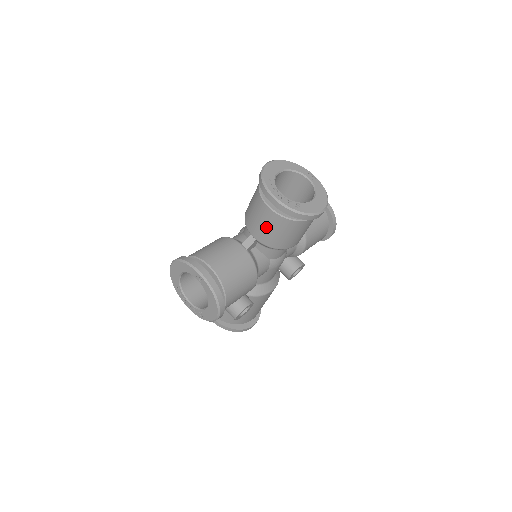
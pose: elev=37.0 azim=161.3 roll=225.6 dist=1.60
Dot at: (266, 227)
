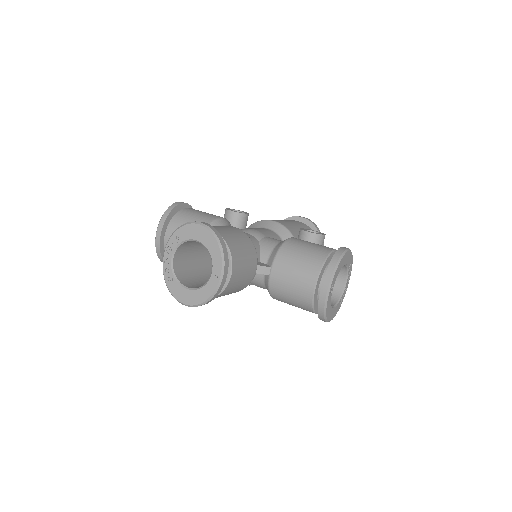
Dot at: occluded
